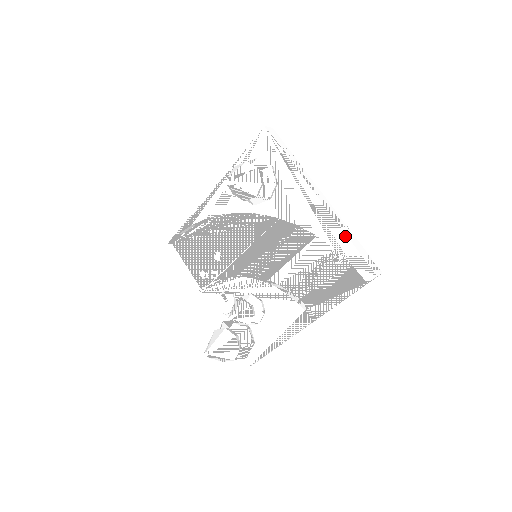
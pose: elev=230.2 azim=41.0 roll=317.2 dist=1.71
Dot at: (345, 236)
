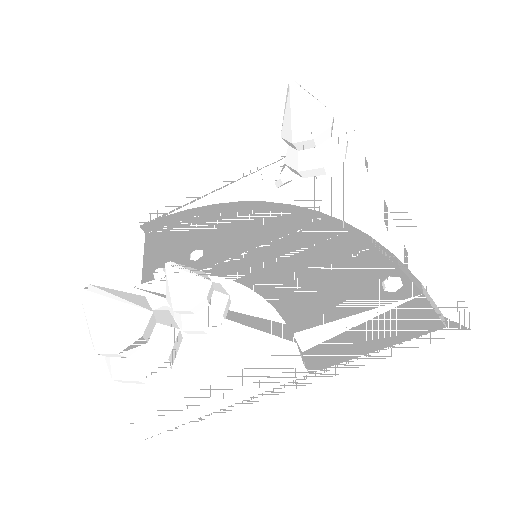
Dot at: (424, 242)
